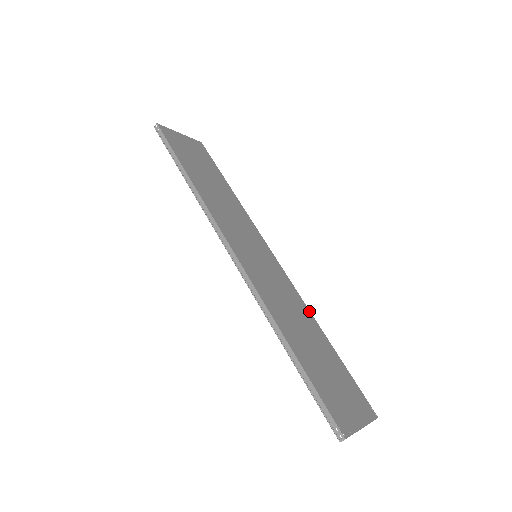
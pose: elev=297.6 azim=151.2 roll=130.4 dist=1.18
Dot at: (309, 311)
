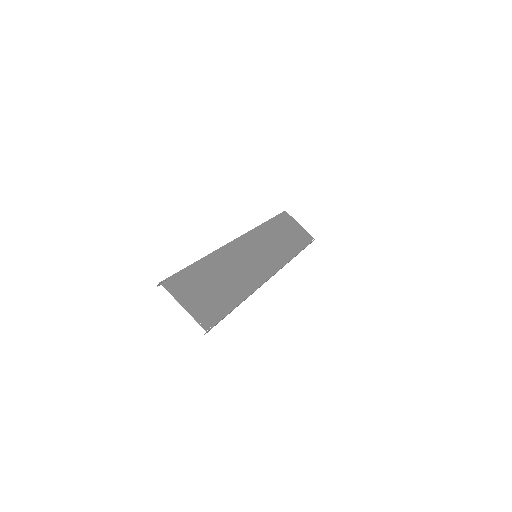
Dot at: (253, 291)
